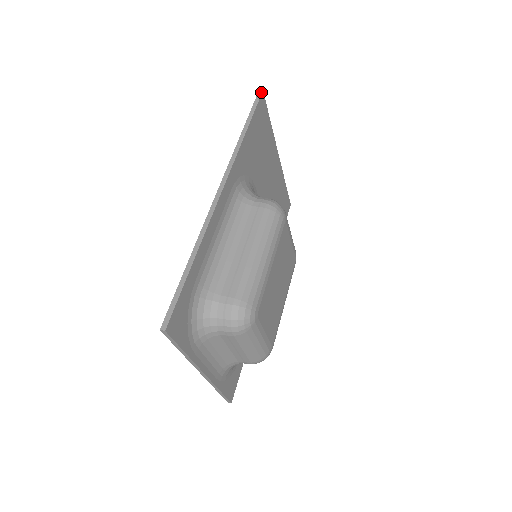
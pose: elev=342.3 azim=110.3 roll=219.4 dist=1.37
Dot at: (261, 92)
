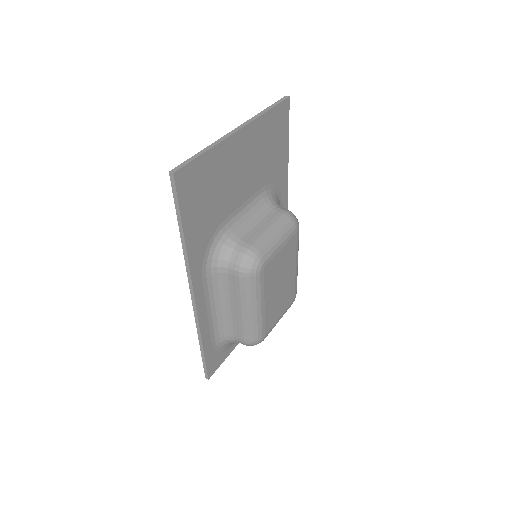
Dot at: (172, 177)
